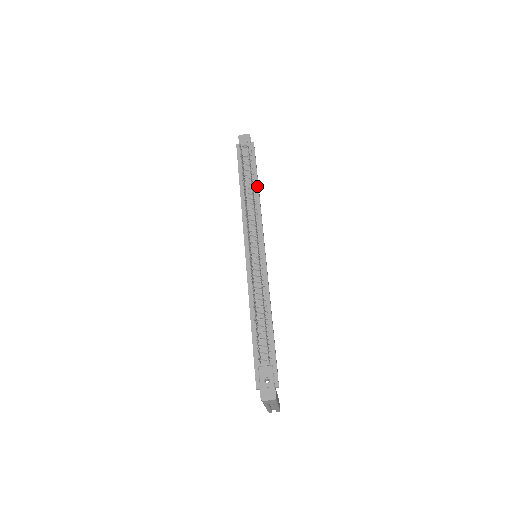
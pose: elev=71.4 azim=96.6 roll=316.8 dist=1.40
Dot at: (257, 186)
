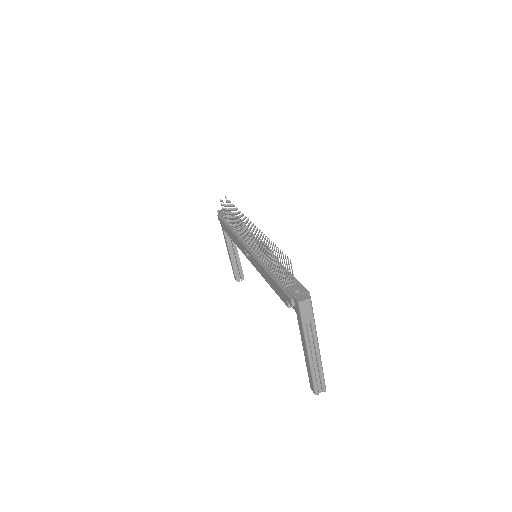
Dot at: occluded
